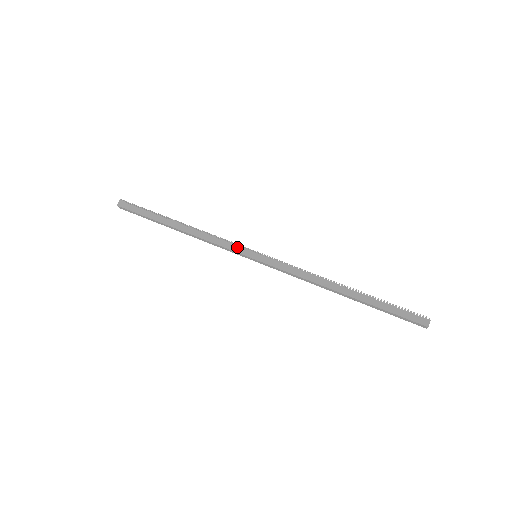
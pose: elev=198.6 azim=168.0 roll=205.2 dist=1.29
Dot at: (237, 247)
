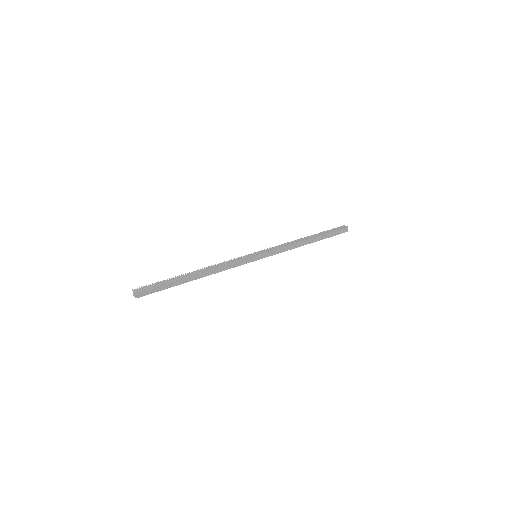
Dot at: (245, 261)
